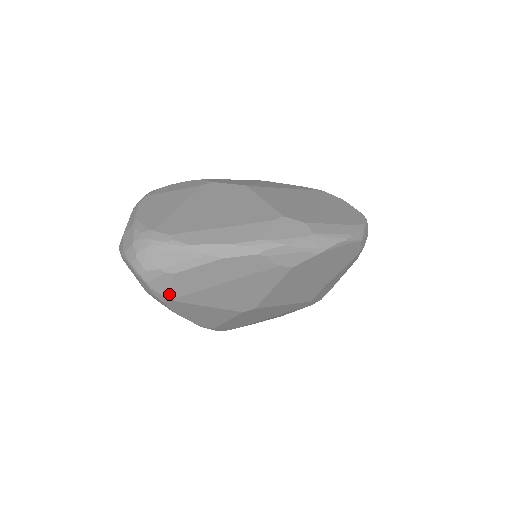
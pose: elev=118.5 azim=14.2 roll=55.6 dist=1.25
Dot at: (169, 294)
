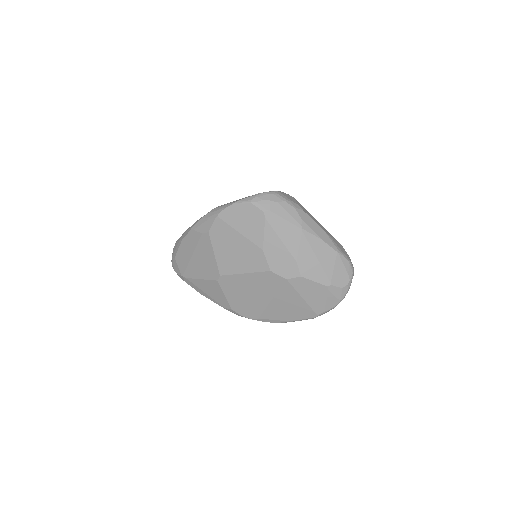
Dot at: (180, 273)
